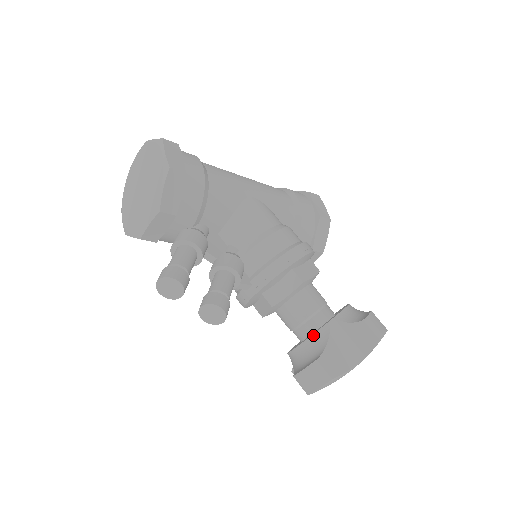
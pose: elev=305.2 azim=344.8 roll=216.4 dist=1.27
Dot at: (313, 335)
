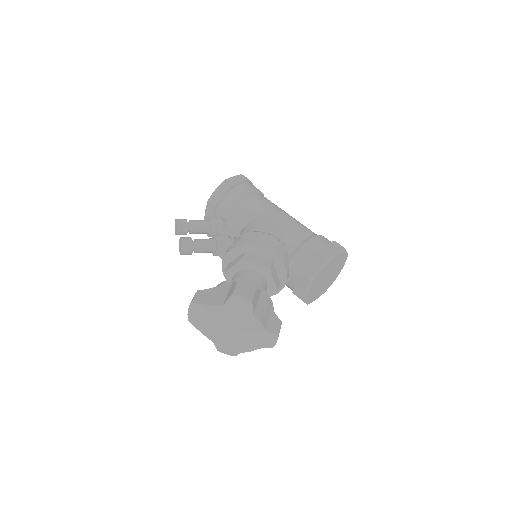
Dot at: occluded
